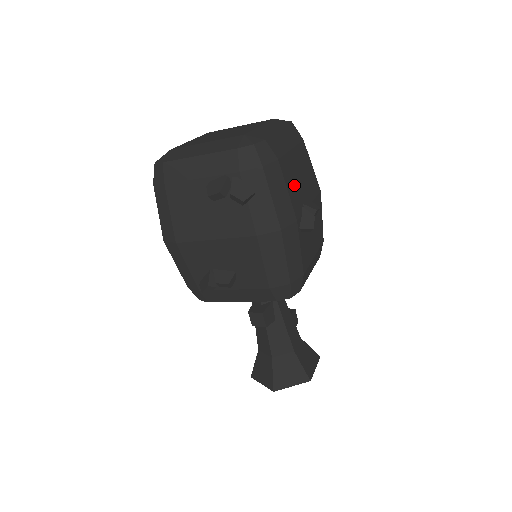
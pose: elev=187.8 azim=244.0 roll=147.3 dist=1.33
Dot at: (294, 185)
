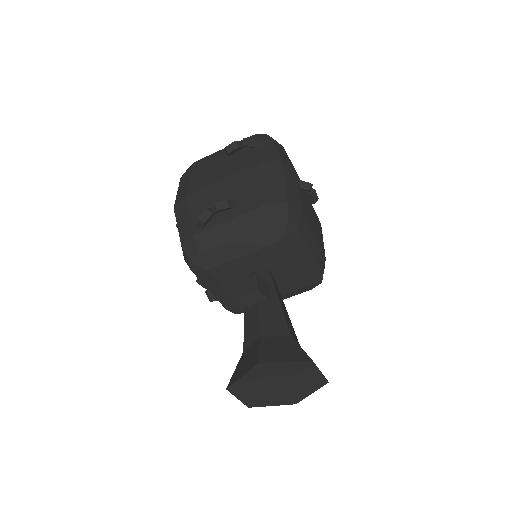
Dot at: occluded
